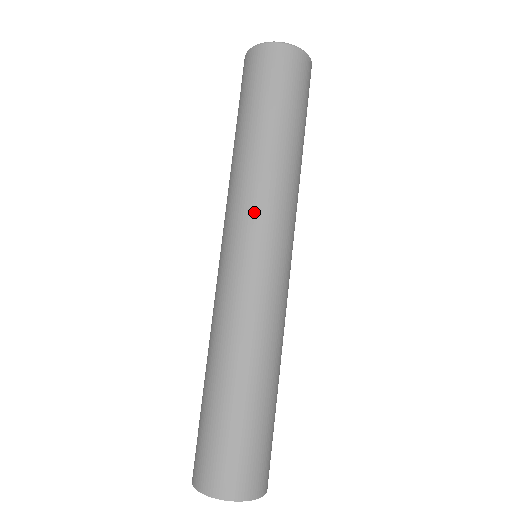
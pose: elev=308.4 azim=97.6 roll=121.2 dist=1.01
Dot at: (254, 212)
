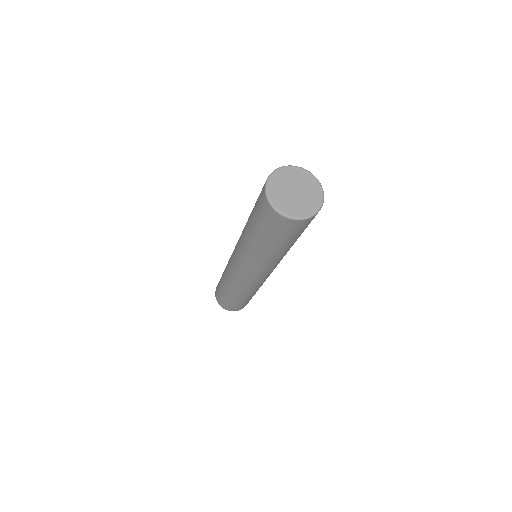
Dot at: (250, 266)
